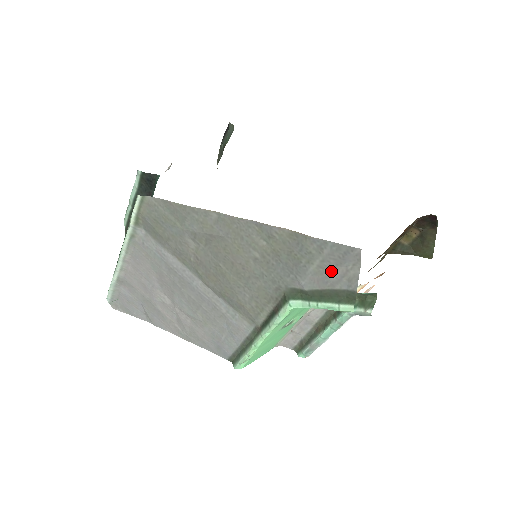
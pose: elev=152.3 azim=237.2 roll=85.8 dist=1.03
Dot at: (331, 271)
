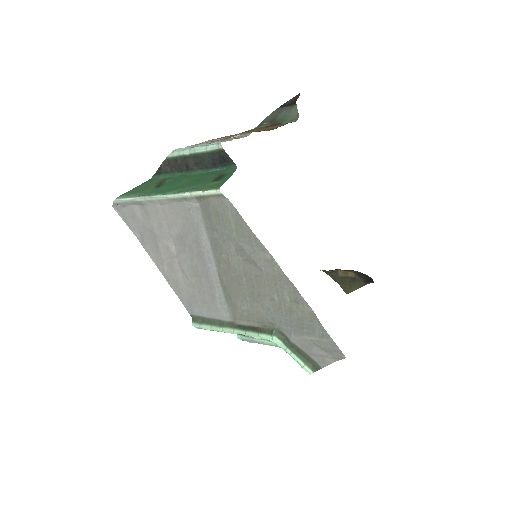
Dot at: (317, 348)
